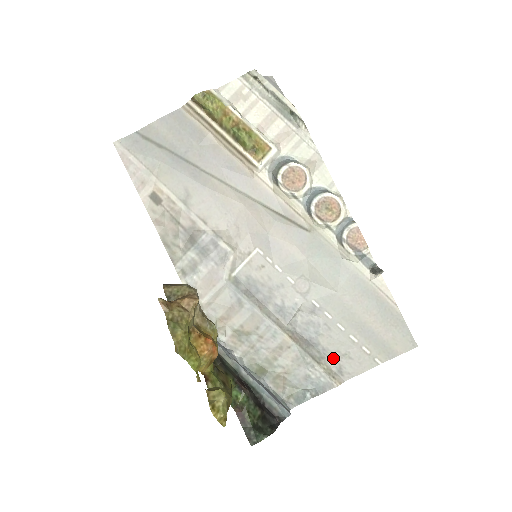
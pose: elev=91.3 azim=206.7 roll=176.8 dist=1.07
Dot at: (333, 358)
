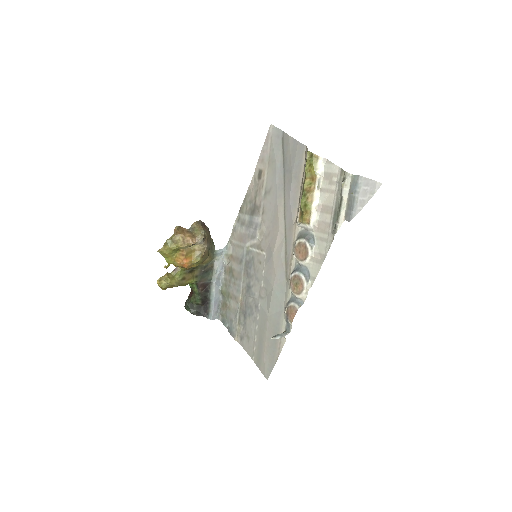
Dot at: (245, 331)
